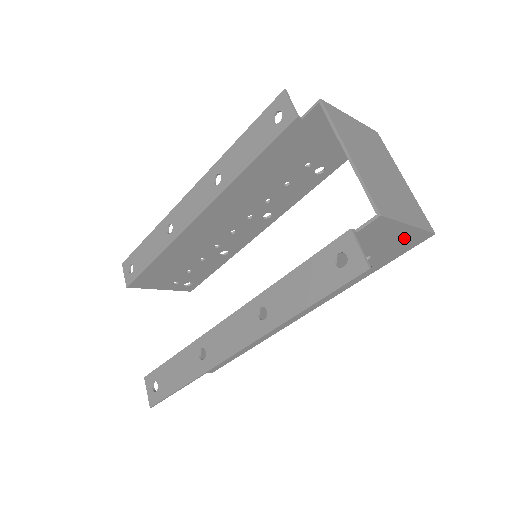
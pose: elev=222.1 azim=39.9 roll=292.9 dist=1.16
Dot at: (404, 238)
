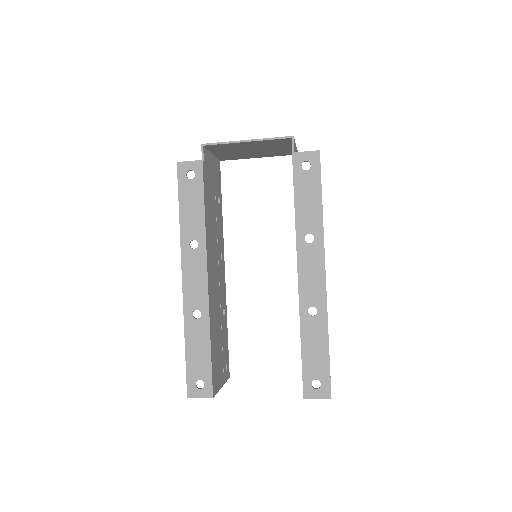
Dot at: occluded
